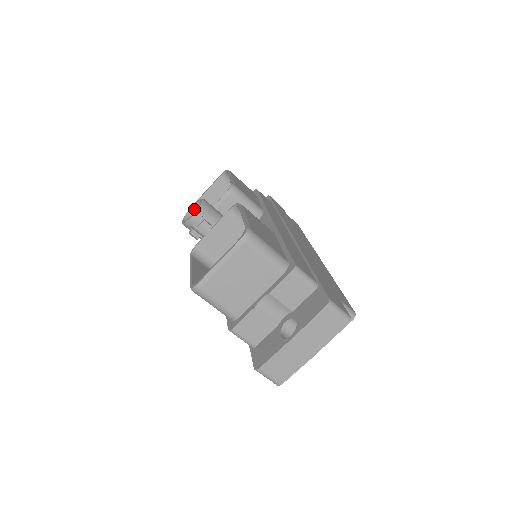
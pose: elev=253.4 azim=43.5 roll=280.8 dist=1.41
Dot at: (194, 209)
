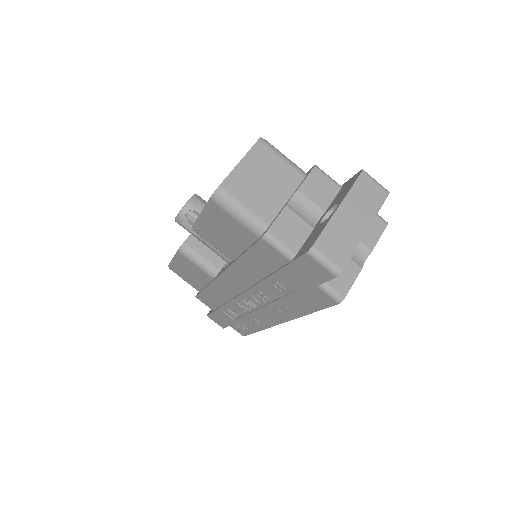
Dot at: occluded
